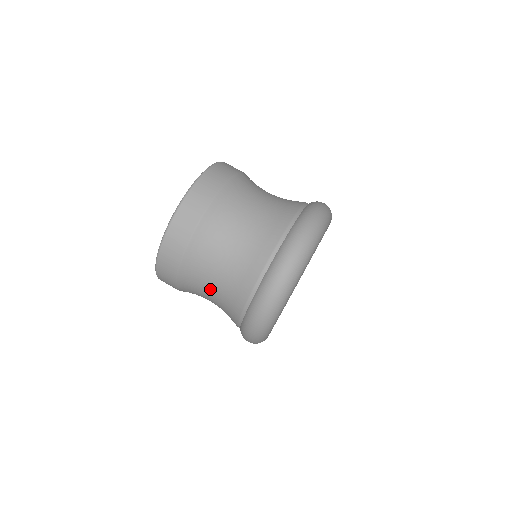
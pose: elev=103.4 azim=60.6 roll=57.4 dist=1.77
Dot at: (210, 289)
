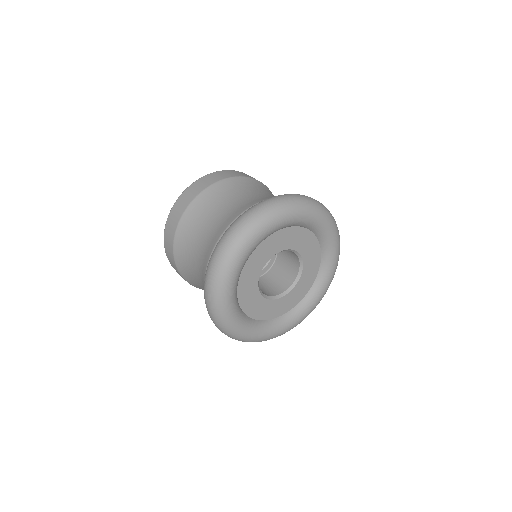
Dot at: (203, 228)
